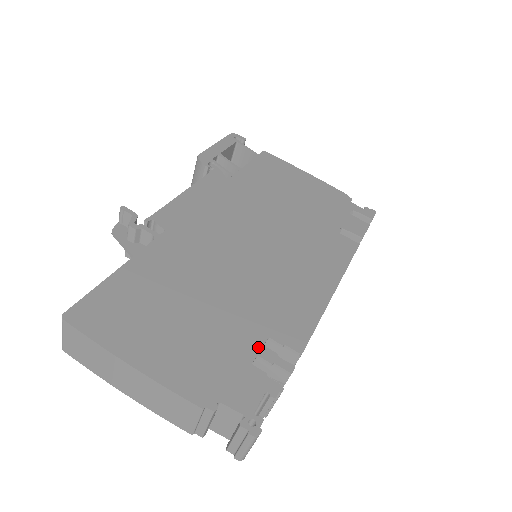
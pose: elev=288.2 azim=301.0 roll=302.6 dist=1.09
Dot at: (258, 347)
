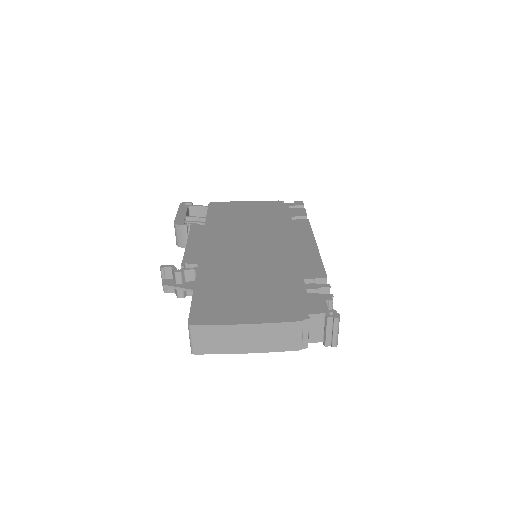
Dot at: (303, 286)
